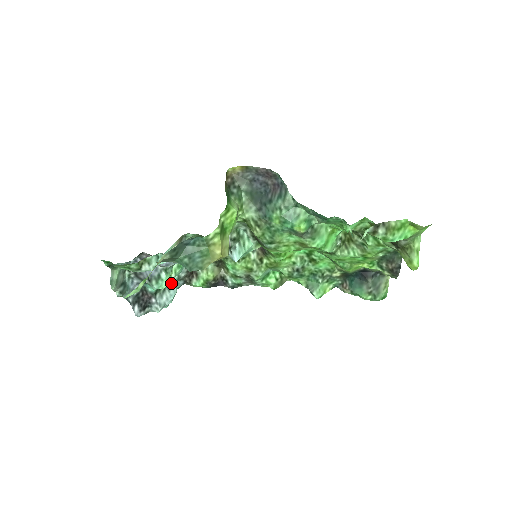
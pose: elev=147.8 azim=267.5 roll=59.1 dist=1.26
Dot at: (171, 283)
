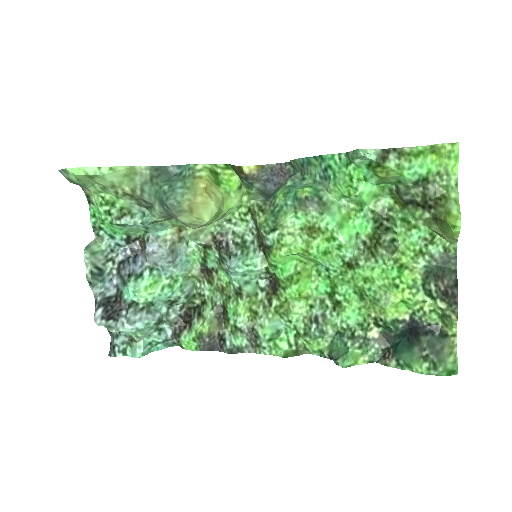
Dot at: (155, 311)
